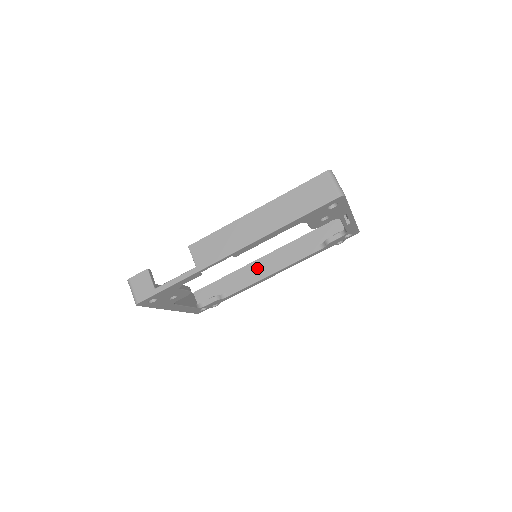
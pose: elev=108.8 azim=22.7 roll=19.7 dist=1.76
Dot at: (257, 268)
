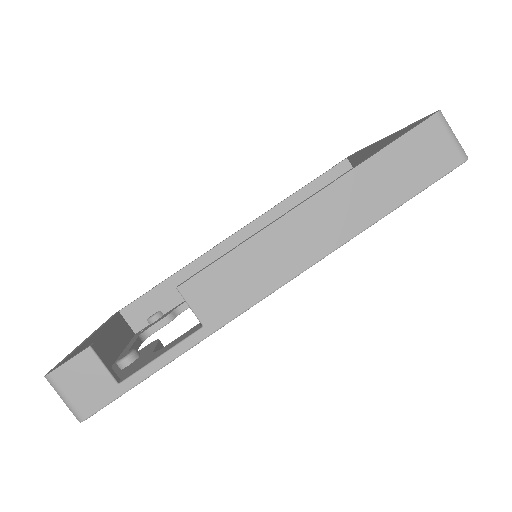
Dot at: occluded
